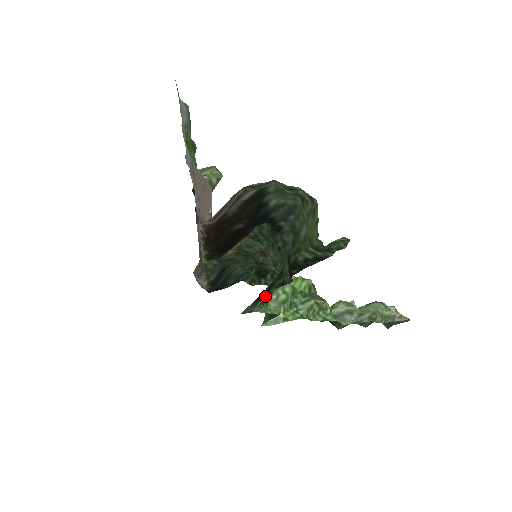
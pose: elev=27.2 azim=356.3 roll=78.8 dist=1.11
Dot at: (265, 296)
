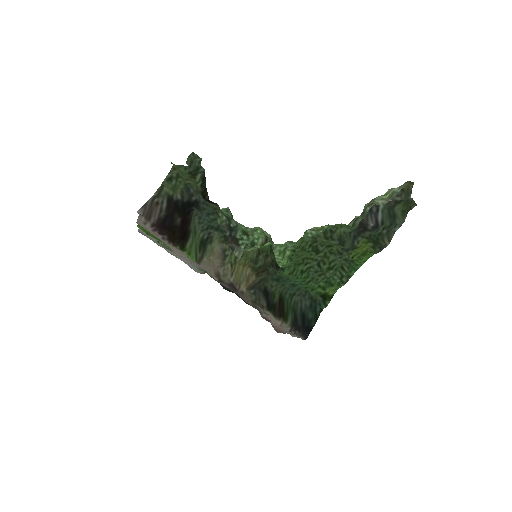
Dot at: (226, 231)
